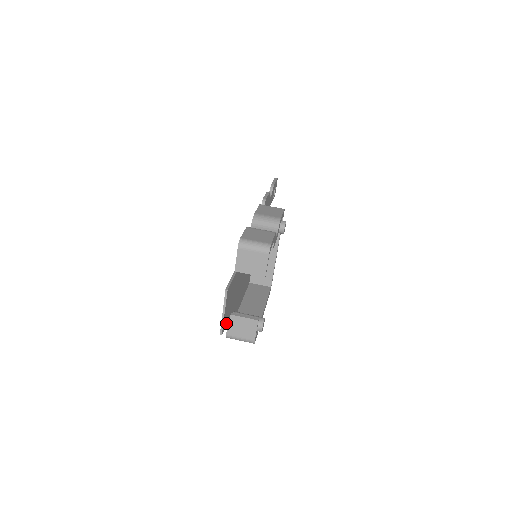
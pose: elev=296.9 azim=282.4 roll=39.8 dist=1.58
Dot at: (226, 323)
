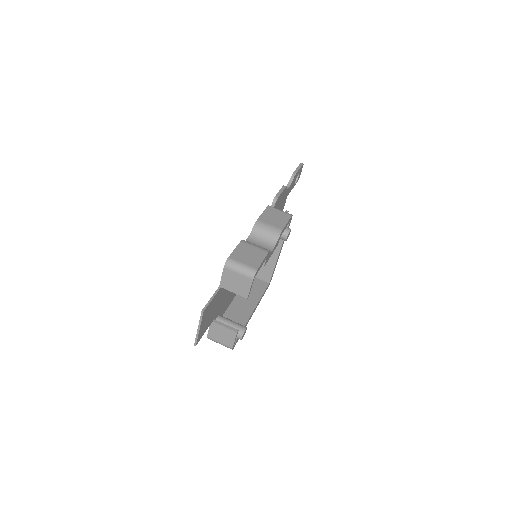
Dot at: (204, 332)
